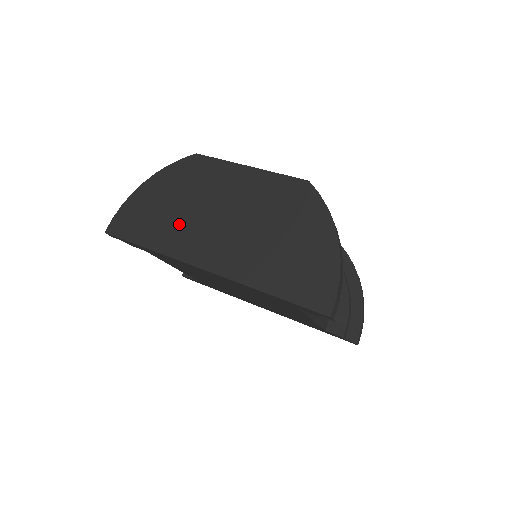
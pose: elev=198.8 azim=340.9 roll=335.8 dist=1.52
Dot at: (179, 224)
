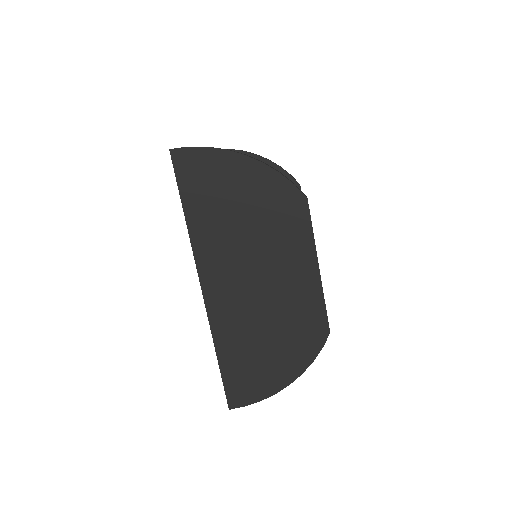
Dot at: (226, 233)
